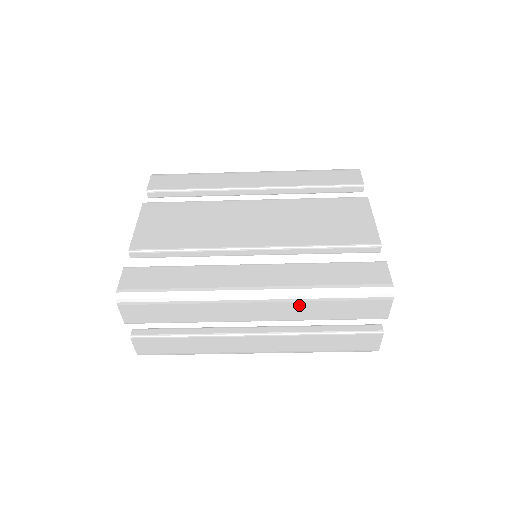
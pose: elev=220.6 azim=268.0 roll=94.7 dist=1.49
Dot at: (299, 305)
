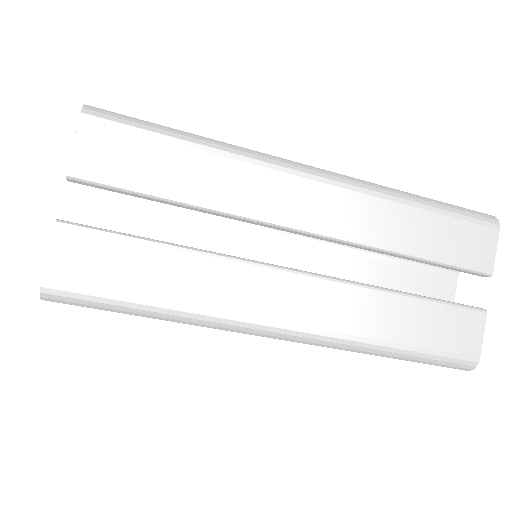
Dot at: (378, 207)
